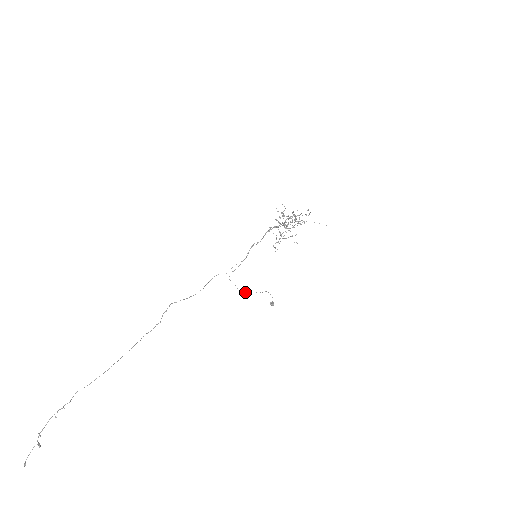
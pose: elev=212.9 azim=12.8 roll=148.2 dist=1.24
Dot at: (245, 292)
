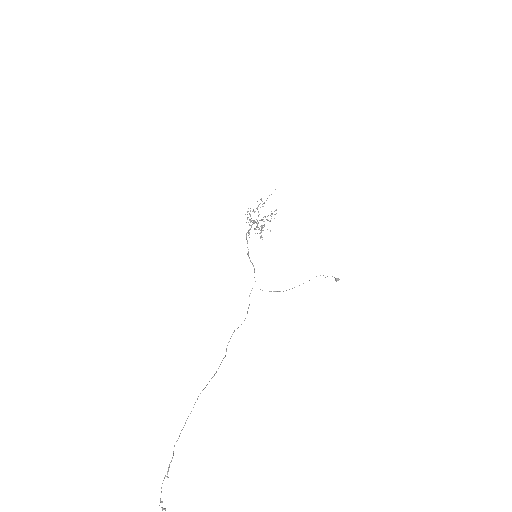
Dot at: occluded
